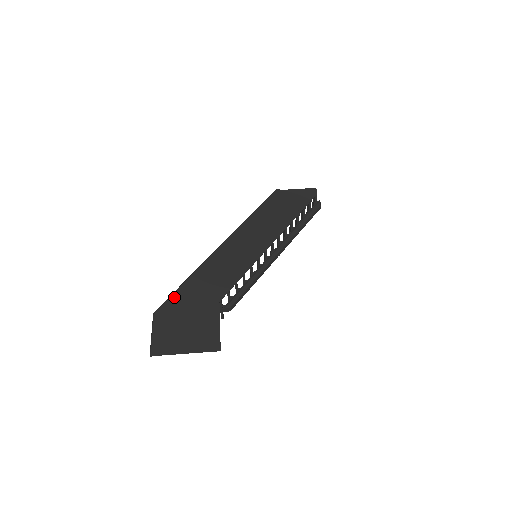
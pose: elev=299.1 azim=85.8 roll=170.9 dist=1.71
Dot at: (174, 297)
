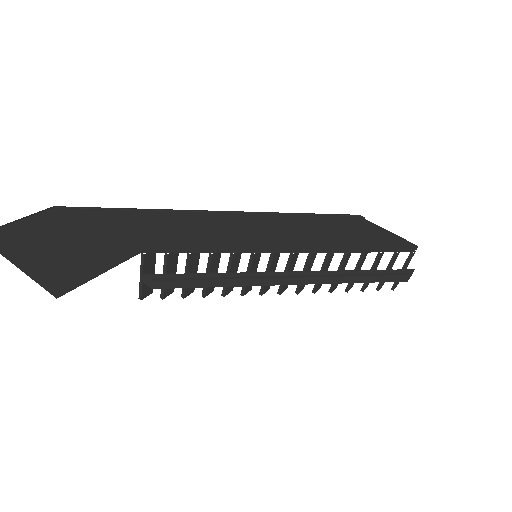
Dot at: (98, 211)
